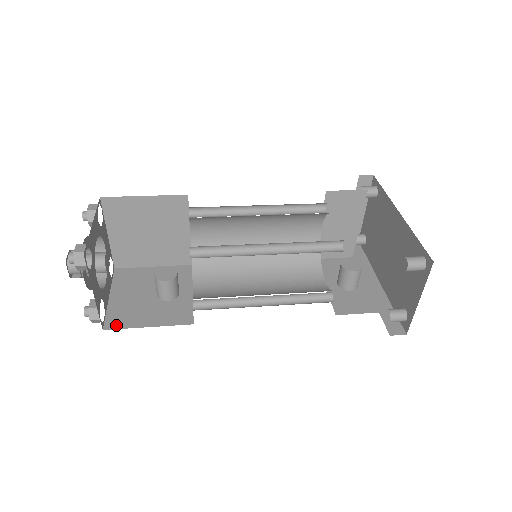
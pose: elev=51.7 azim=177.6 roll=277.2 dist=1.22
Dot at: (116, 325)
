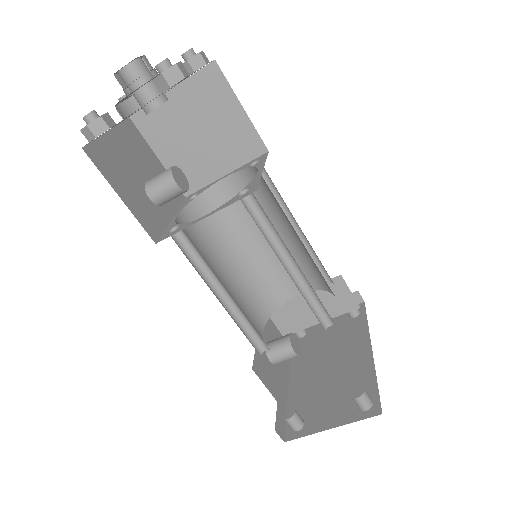
Dot at: (96, 160)
